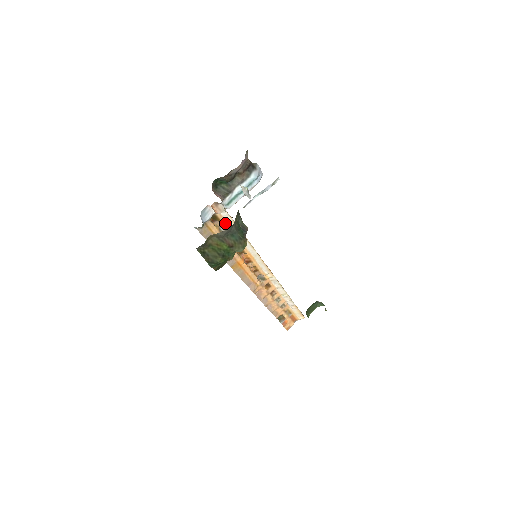
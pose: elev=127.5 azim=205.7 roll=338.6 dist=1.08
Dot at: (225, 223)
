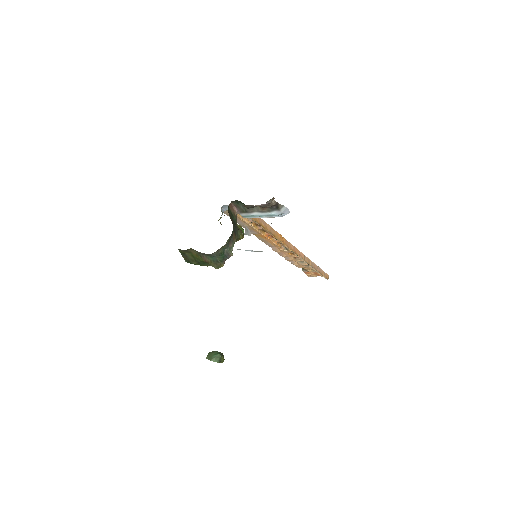
Dot at: occluded
